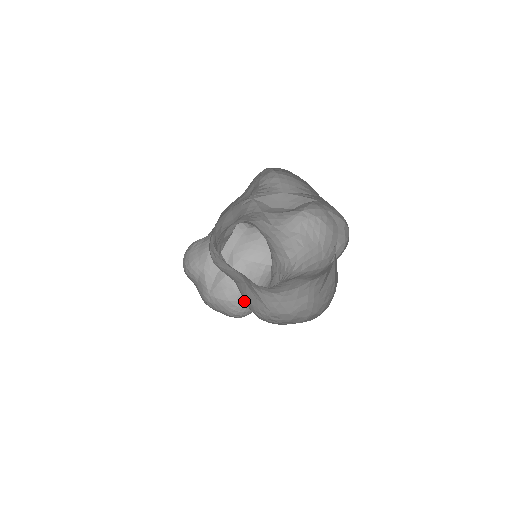
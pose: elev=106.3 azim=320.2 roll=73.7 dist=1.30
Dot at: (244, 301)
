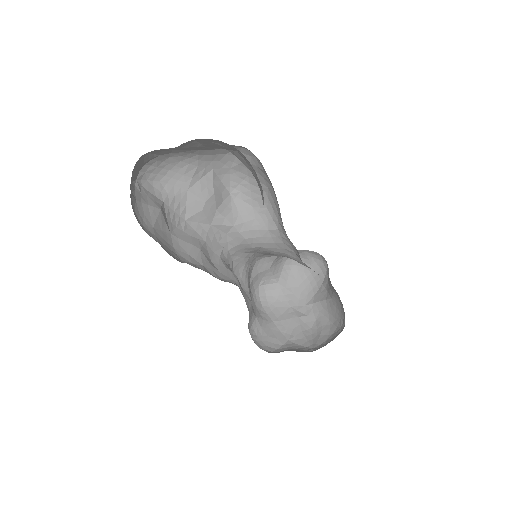
Dot at: (339, 318)
